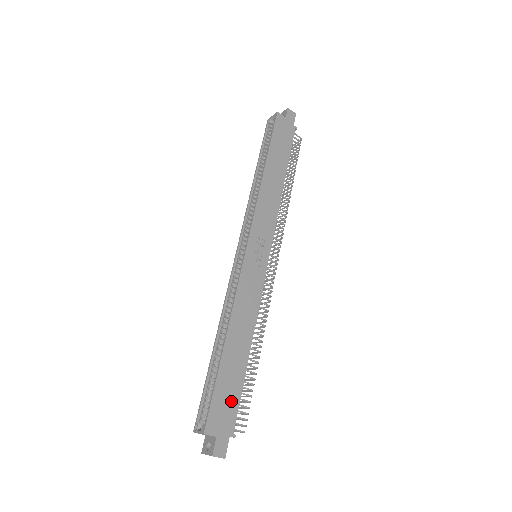
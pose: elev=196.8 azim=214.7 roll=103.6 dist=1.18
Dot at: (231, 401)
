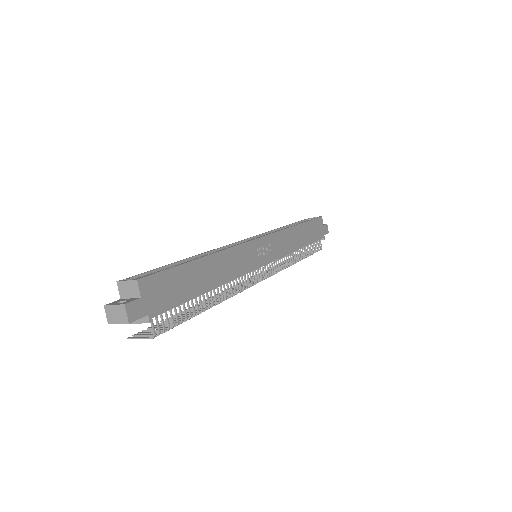
Dot at: (173, 295)
